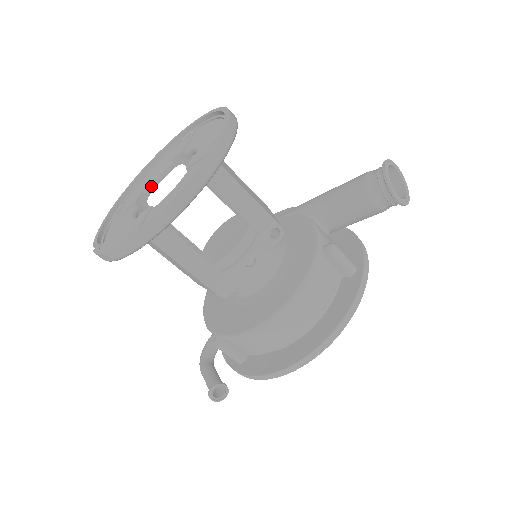
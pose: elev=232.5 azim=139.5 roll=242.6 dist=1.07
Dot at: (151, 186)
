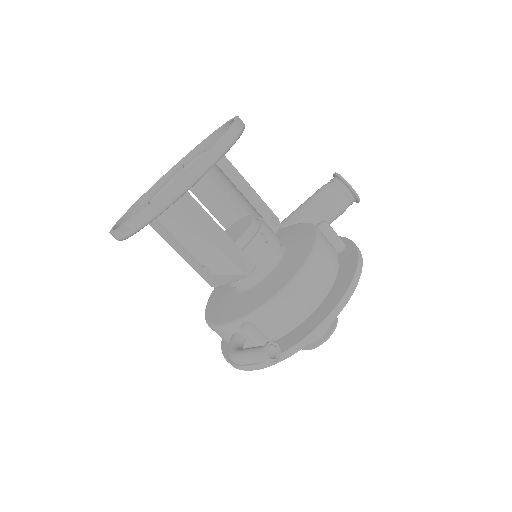
Dot at: occluded
